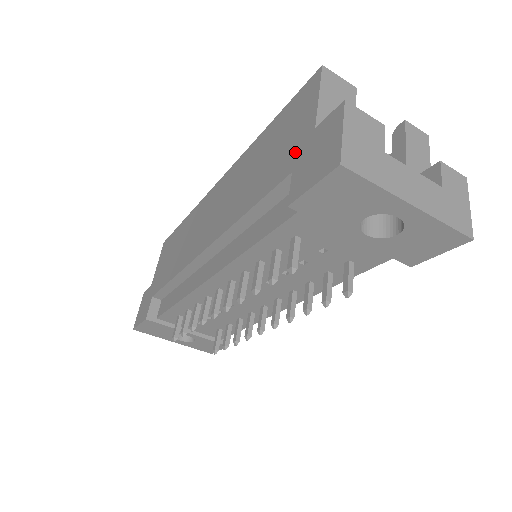
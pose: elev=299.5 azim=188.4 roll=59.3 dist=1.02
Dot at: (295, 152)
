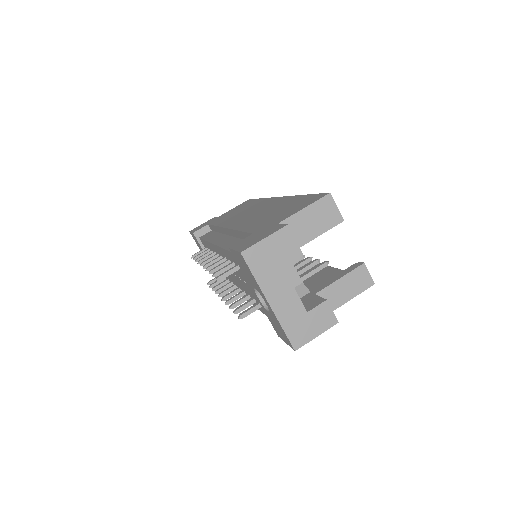
Dot at: (267, 225)
